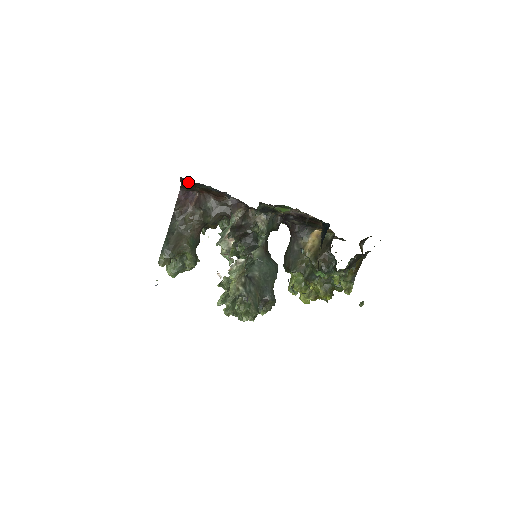
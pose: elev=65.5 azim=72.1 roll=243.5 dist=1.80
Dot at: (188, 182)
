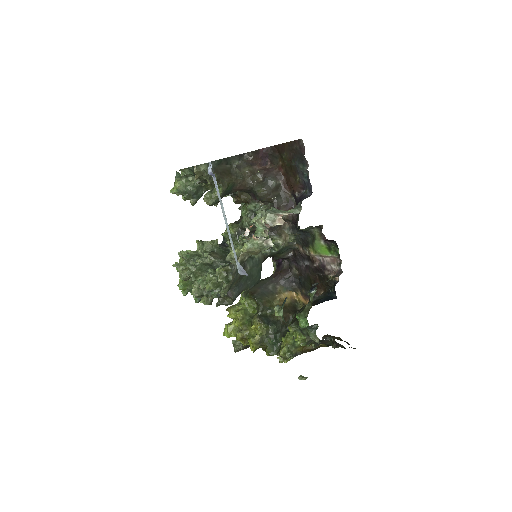
Dot at: (293, 150)
